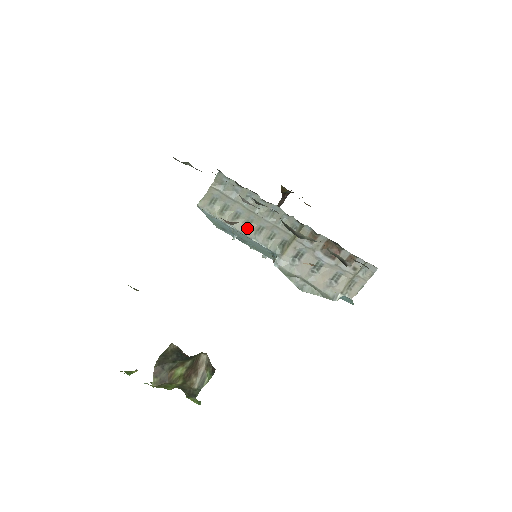
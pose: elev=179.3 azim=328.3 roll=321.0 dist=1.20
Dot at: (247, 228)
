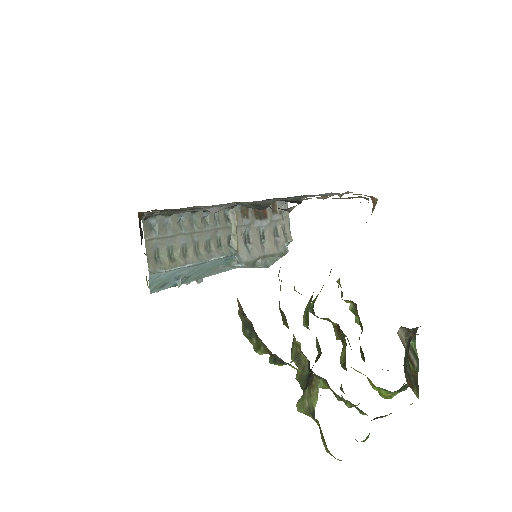
Dot at: (199, 254)
